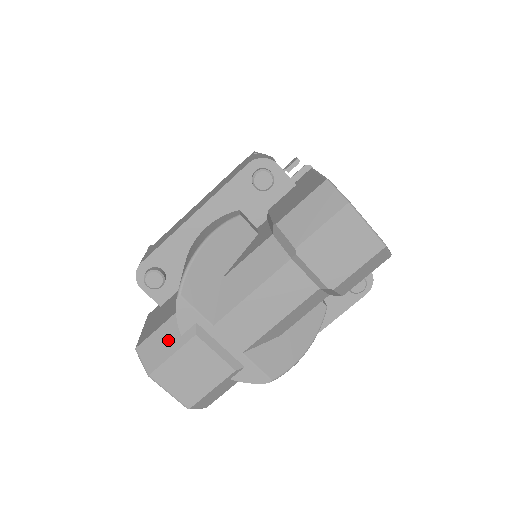
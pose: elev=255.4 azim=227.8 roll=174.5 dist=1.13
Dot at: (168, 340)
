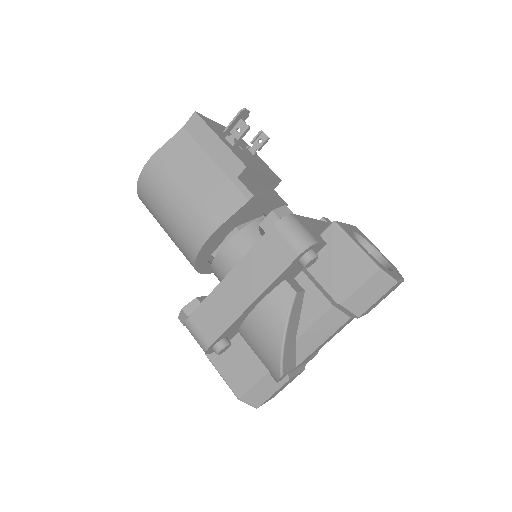
Dot at: (267, 388)
